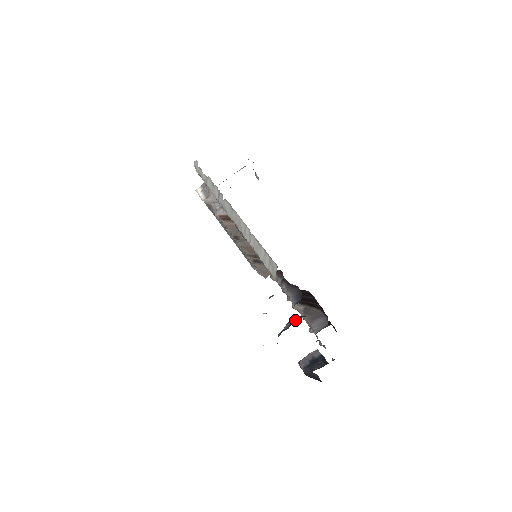
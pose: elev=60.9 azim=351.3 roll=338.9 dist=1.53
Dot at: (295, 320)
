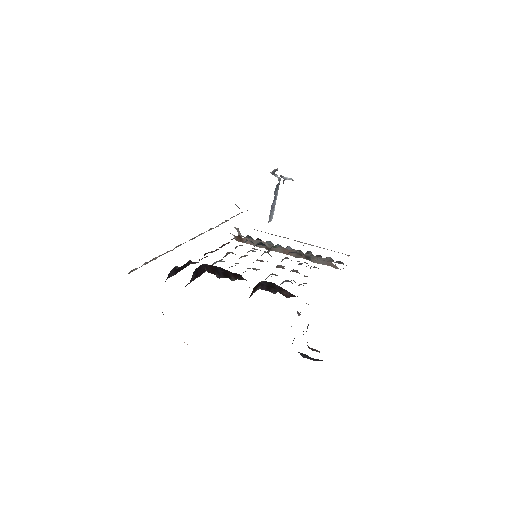
Dot at: occluded
